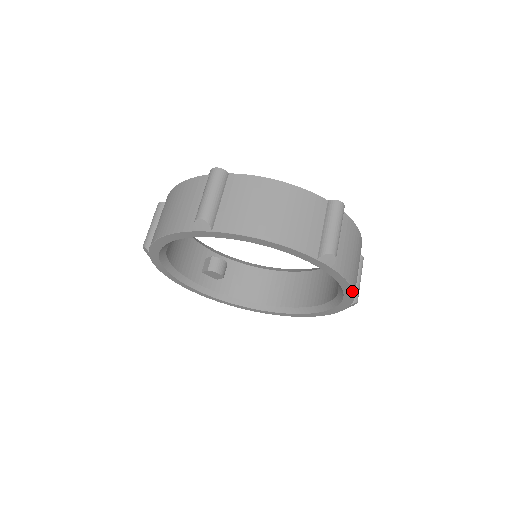
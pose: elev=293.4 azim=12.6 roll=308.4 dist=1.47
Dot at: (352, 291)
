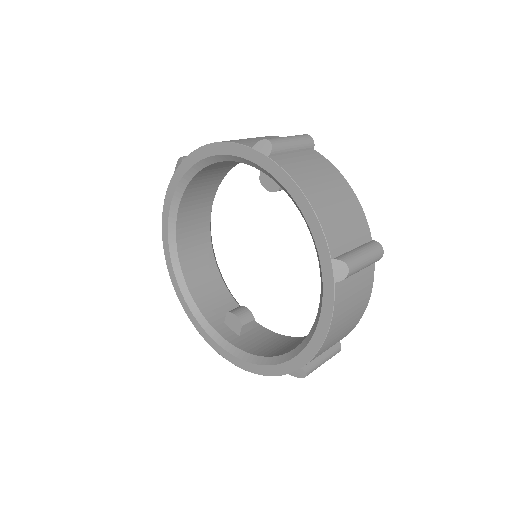
Dot at: (311, 208)
